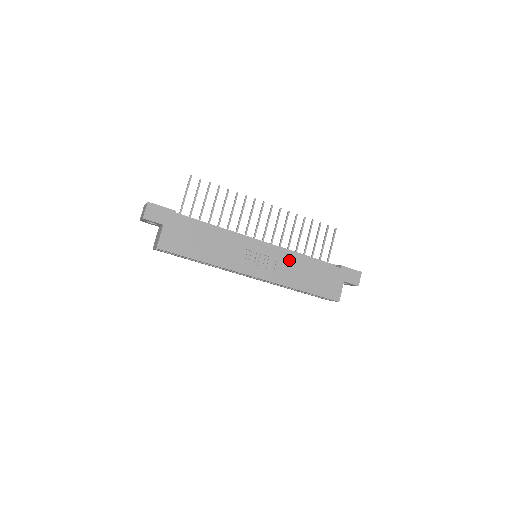
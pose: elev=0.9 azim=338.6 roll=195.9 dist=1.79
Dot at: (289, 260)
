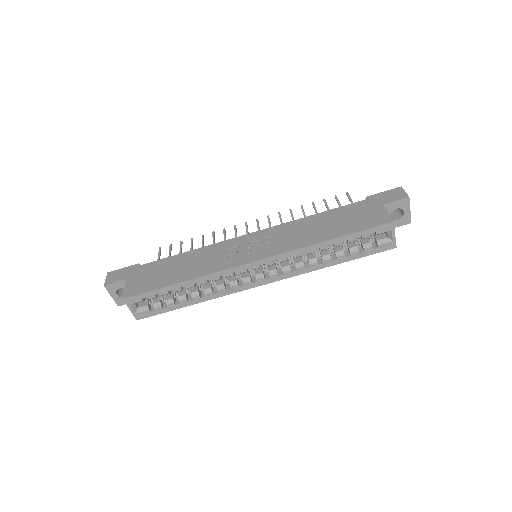
Dot at: (291, 228)
